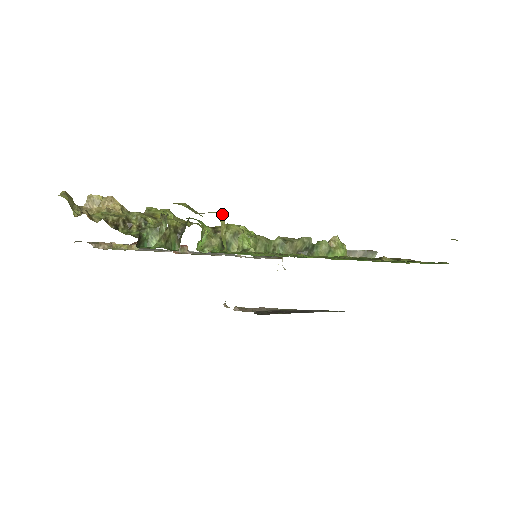
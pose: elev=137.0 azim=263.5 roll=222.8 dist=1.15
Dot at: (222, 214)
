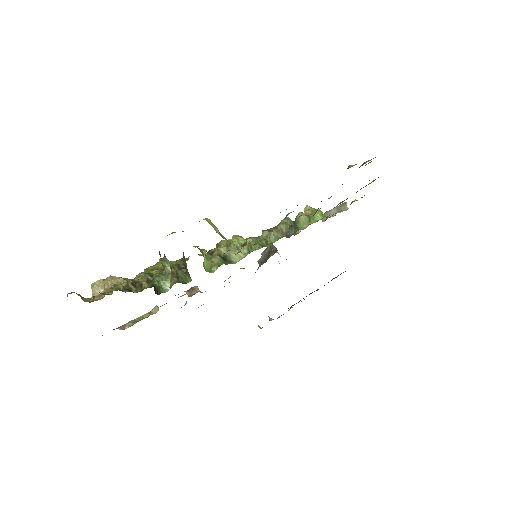
Dot at: (207, 219)
